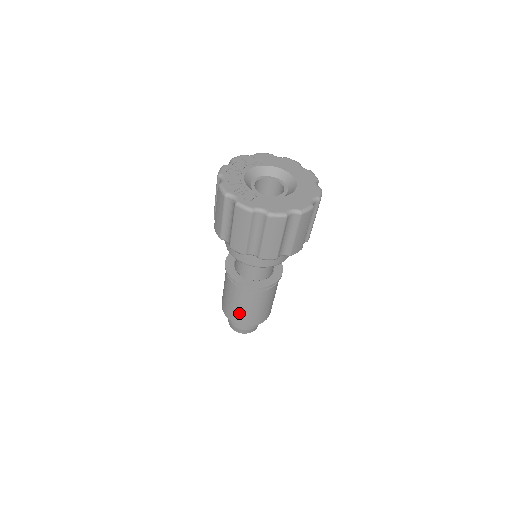
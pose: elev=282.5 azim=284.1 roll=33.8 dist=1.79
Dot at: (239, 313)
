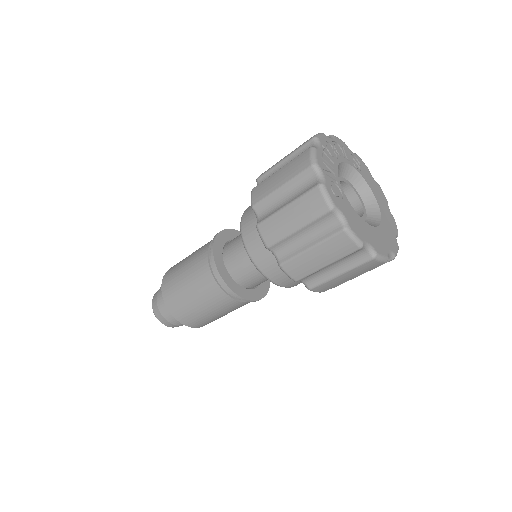
Dot at: (182, 299)
